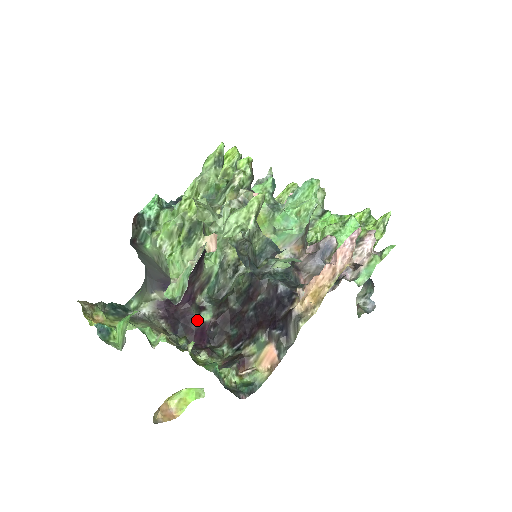
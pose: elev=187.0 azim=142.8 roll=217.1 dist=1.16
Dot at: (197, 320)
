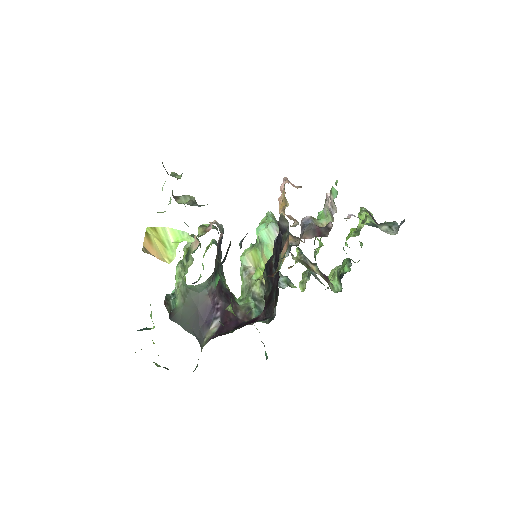
Dot at: occluded
